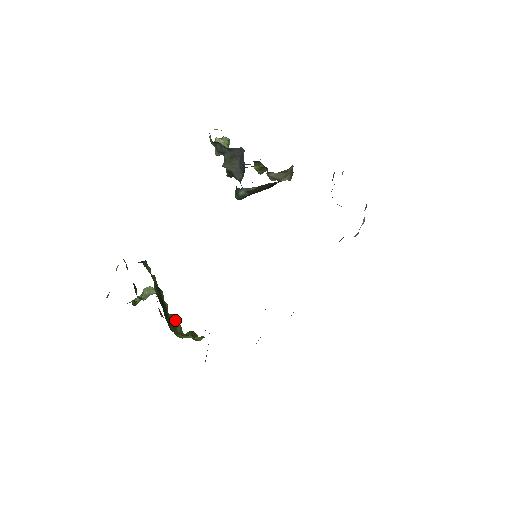
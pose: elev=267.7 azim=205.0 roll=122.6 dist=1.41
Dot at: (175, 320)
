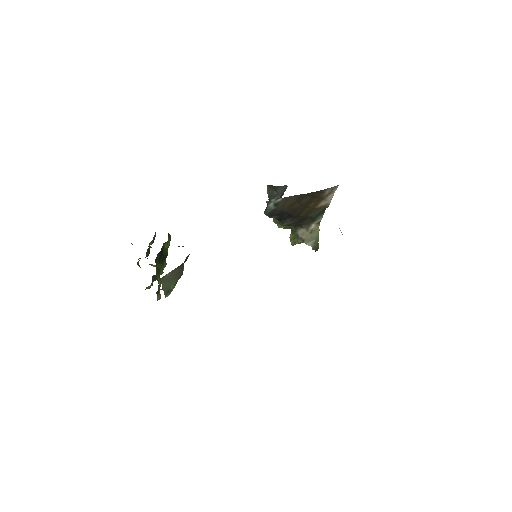
Dot at: (160, 286)
